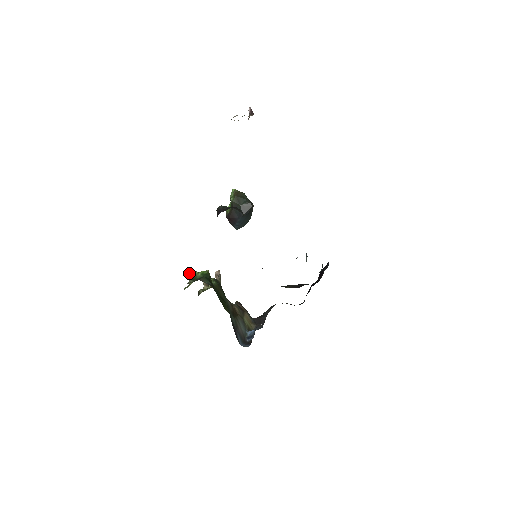
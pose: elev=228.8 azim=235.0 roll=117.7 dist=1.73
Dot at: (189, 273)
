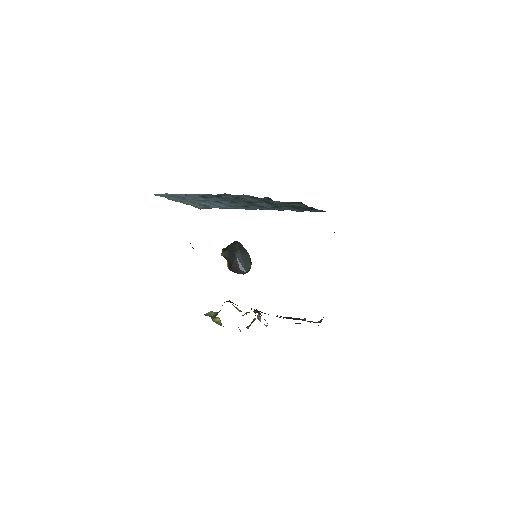
Dot at: (211, 314)
